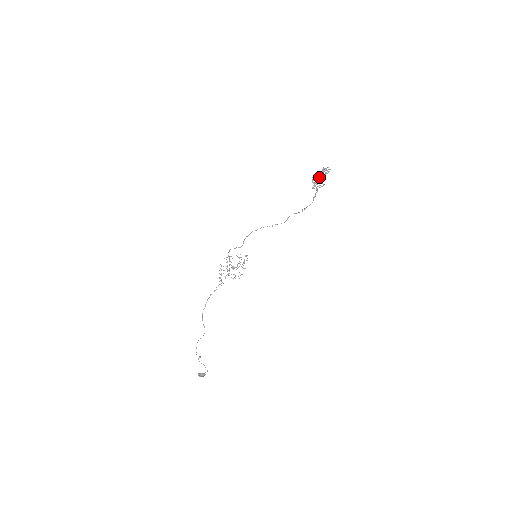
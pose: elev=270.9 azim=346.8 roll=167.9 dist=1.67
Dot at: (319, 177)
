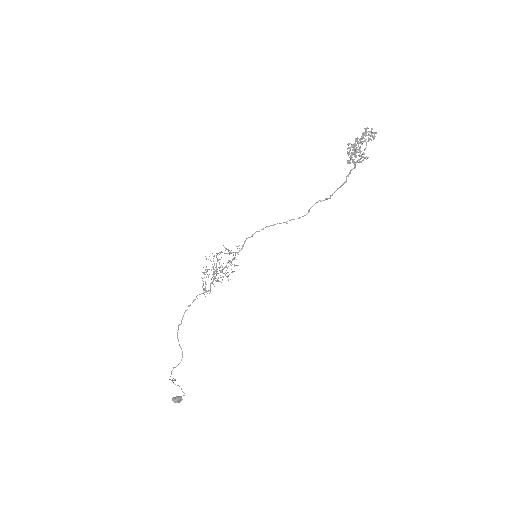
Dot at: (358, 144)
